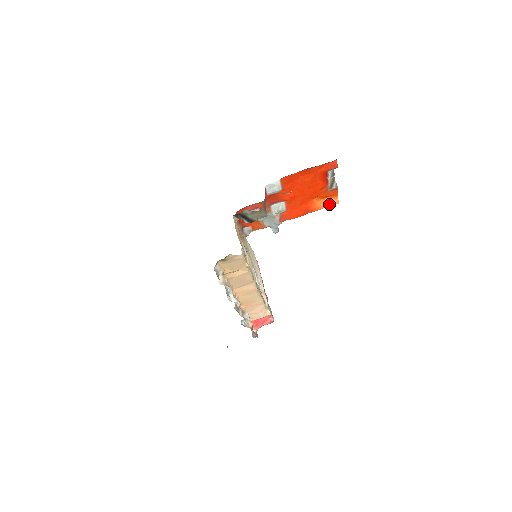
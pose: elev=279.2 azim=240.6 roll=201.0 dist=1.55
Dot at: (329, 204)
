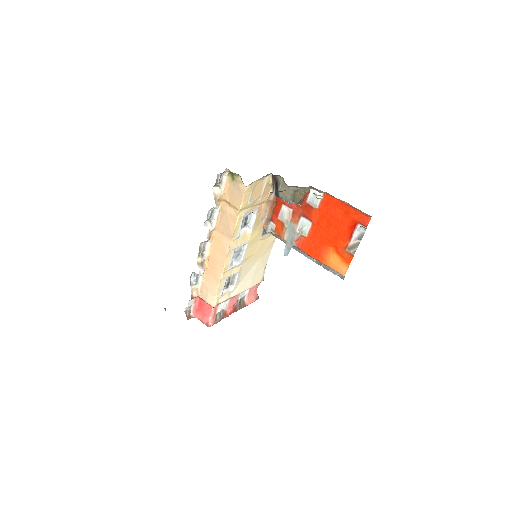
Dot at: (338, 268)
